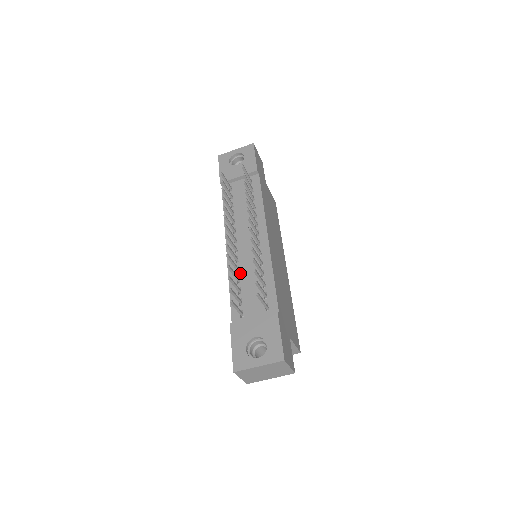
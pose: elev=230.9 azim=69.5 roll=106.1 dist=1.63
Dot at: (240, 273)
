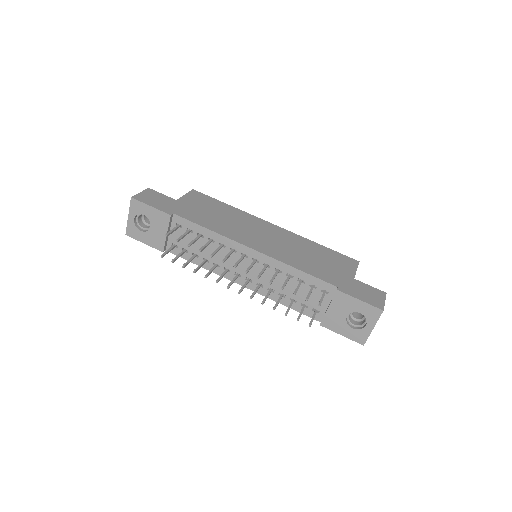
Dot at: (276, 291)
